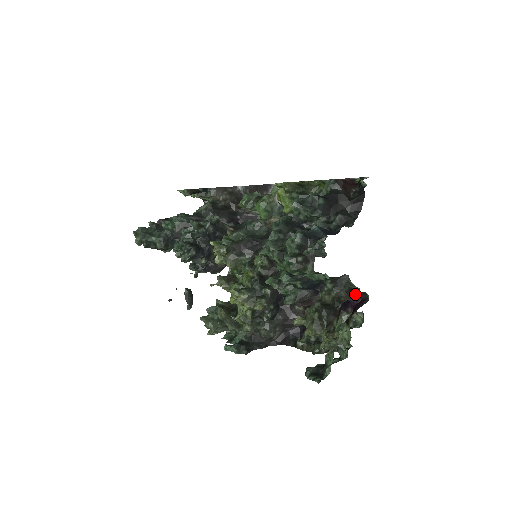
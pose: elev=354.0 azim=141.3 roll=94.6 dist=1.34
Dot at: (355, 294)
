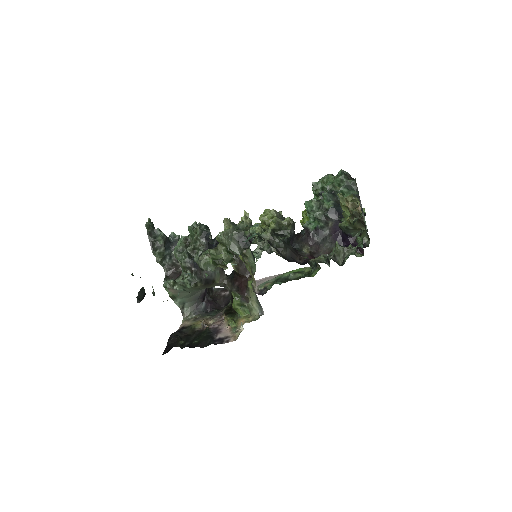
Dot at: occluded
